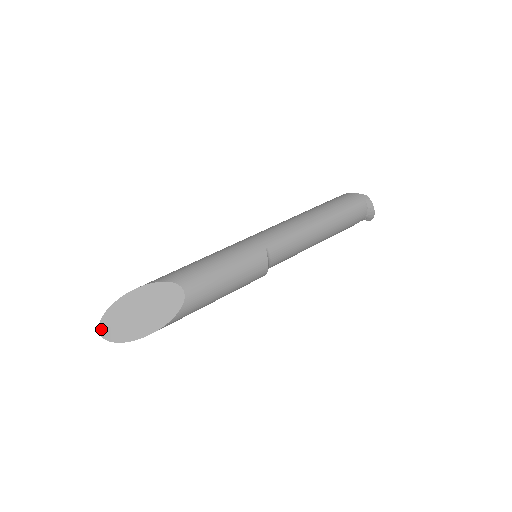
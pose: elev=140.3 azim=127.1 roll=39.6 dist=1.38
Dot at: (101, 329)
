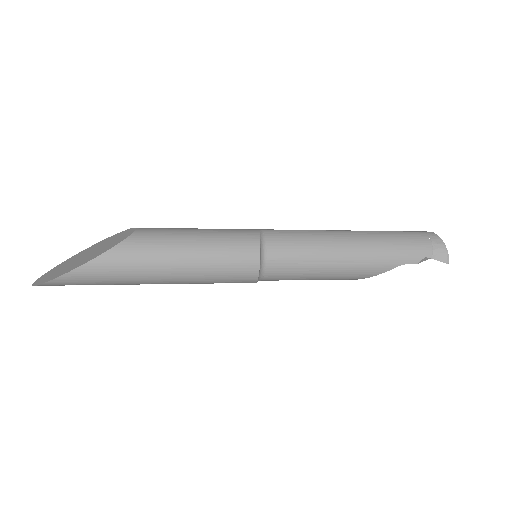
Dot at: (38, 280)
